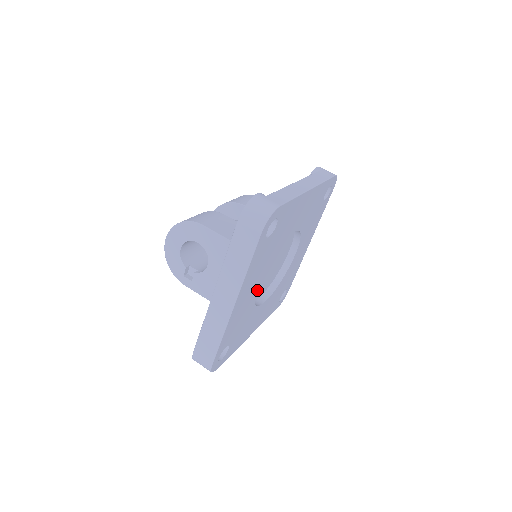
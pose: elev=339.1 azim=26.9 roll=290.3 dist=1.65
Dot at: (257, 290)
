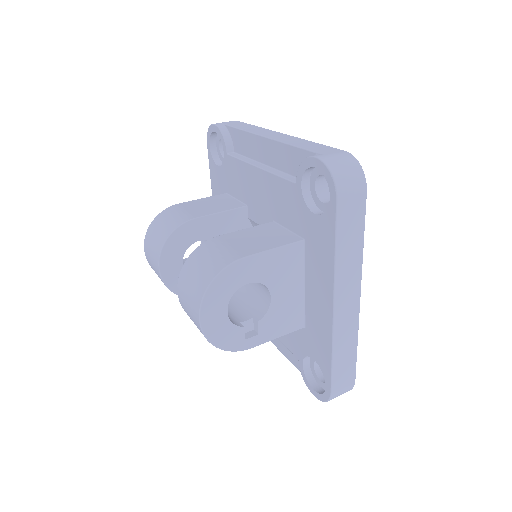
Dot at: occluded
